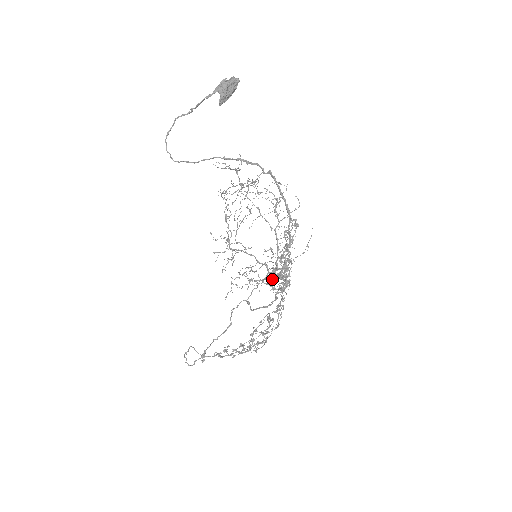
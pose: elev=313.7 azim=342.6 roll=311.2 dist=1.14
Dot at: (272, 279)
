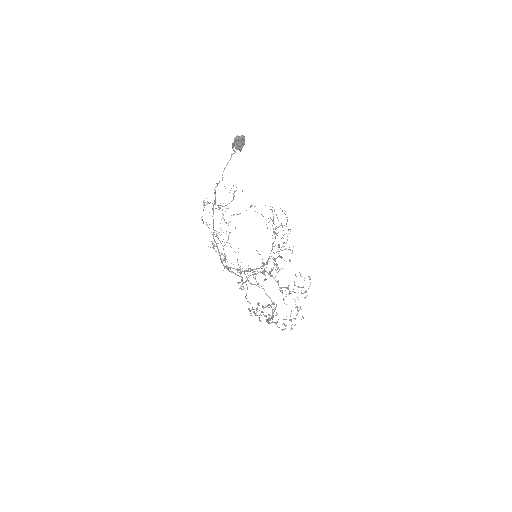
Dot at: occluded
